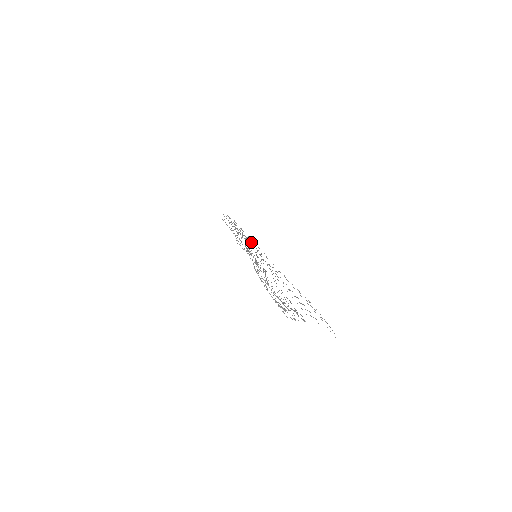
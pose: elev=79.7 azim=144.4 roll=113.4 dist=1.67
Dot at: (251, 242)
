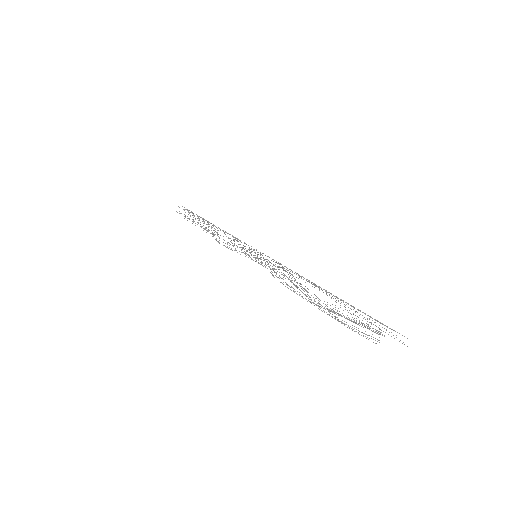
Dot at: occluded
